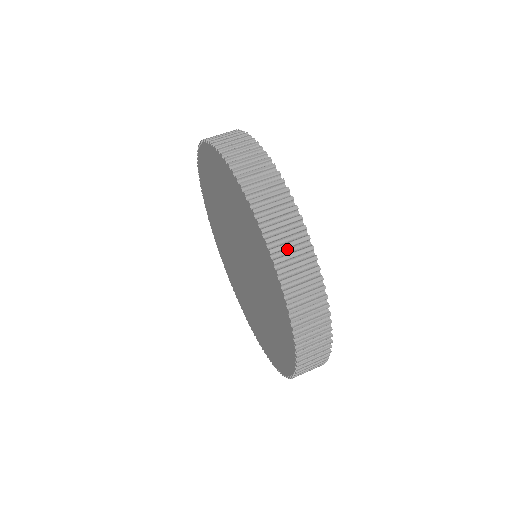
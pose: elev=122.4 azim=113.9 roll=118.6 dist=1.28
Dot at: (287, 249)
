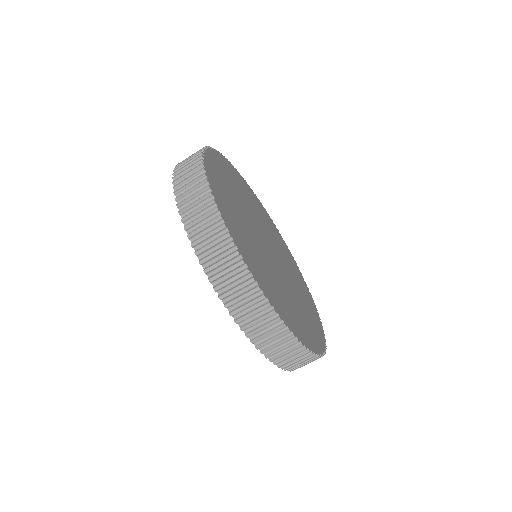
Dot at: occluded
